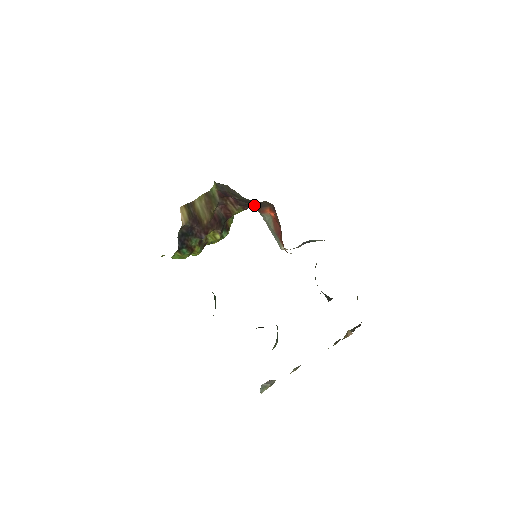
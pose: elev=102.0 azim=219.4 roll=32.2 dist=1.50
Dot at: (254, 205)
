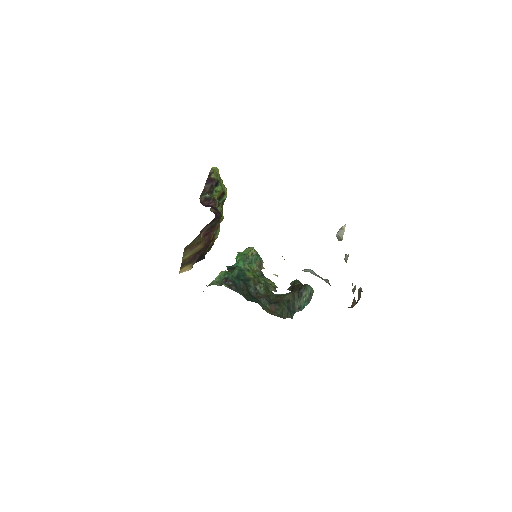
Dot at: occluded
